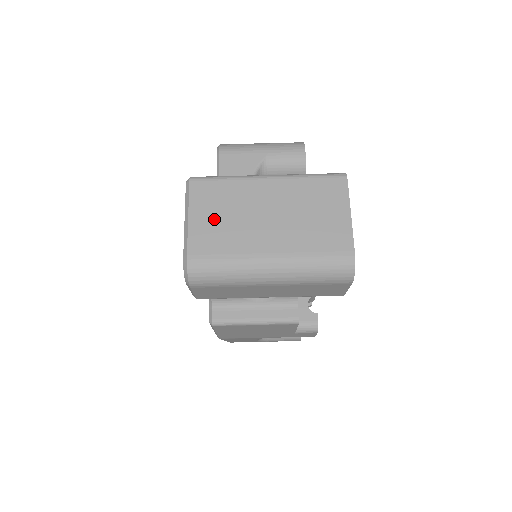
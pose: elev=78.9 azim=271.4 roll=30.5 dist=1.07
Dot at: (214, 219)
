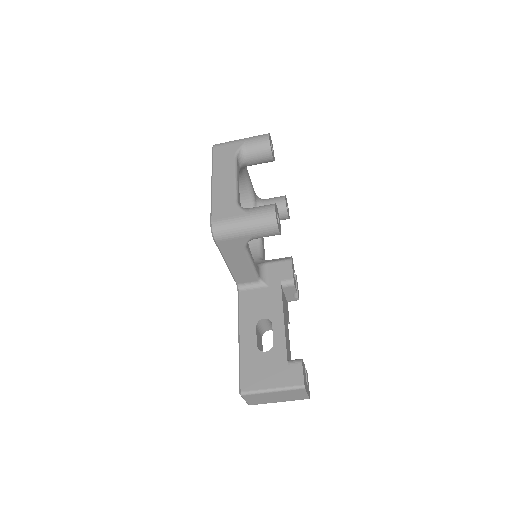
Dot at: (255, 400)
